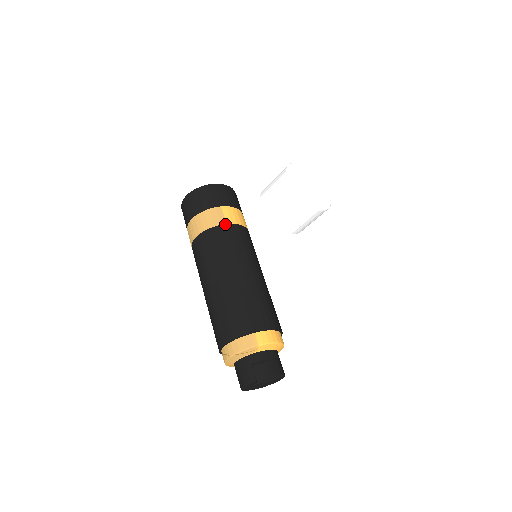
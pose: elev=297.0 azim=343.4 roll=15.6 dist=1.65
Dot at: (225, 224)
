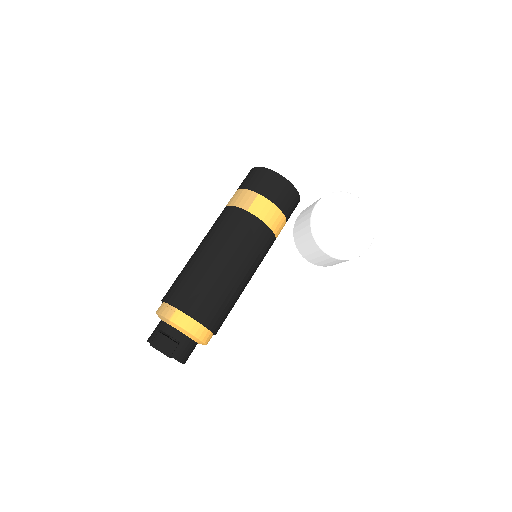
Dot at: (246, 210)
